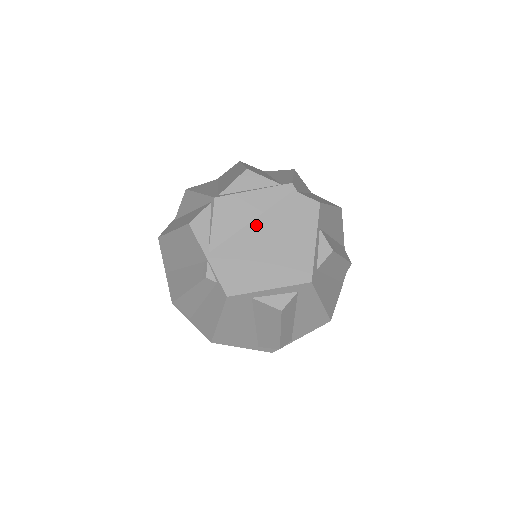
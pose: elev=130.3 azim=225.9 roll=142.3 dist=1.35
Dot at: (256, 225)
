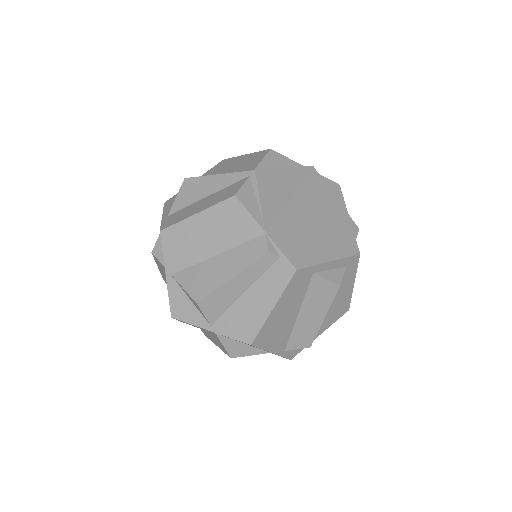
Dot at: (297, 201)
